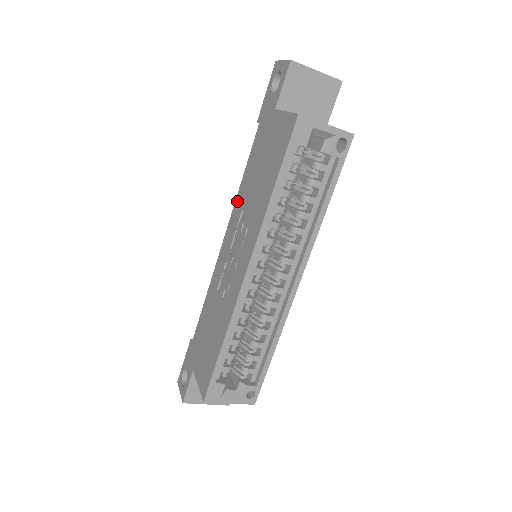
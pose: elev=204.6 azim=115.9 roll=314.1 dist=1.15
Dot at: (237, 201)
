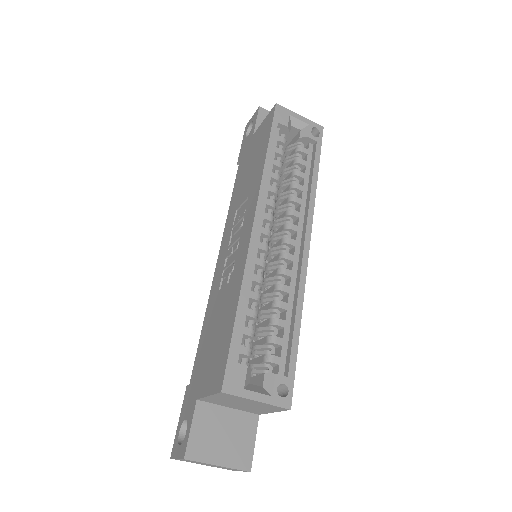
Dot at: (228, 217)
